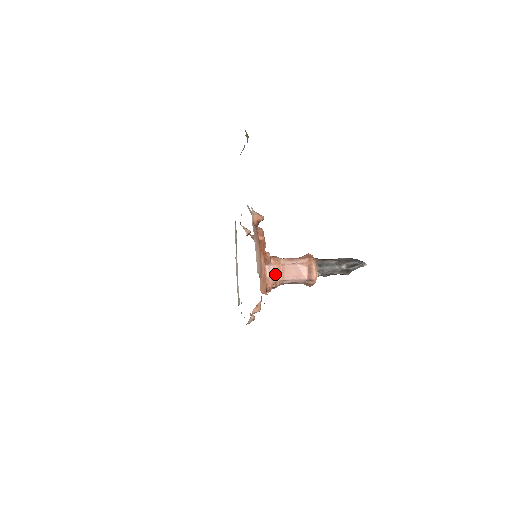
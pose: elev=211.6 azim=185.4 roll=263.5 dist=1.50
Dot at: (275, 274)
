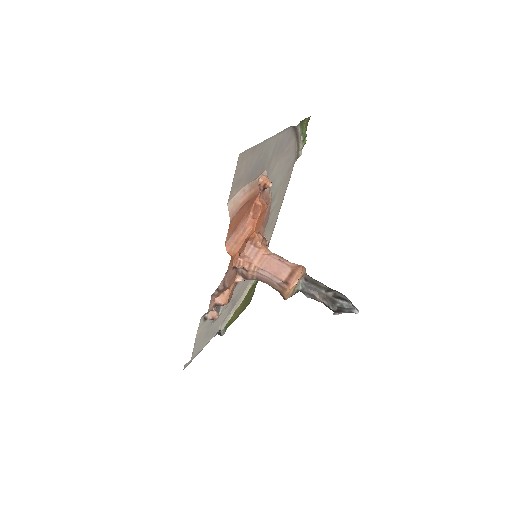
Dot at: (255, 257)
